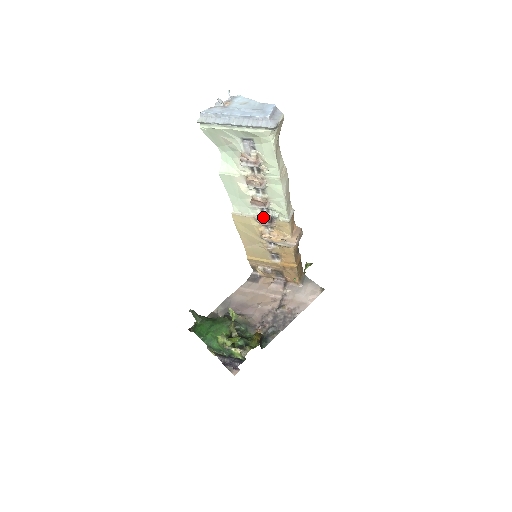
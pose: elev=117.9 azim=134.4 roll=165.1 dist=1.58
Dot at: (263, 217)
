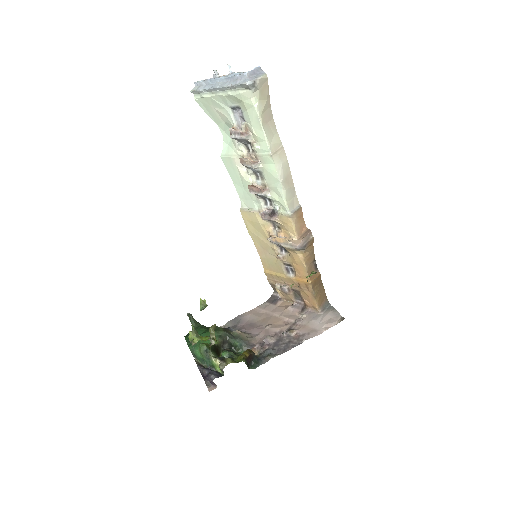
Dot at: occluded
